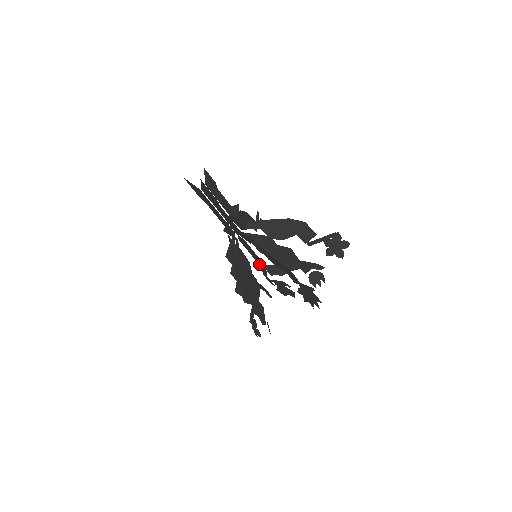
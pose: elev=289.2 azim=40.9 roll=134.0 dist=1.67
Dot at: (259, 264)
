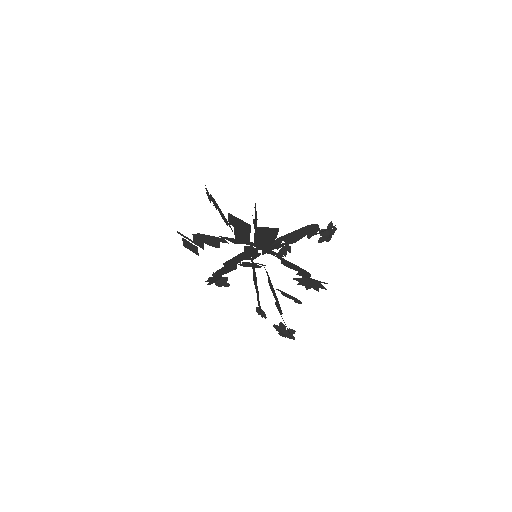
Dot at: (245, 256)
